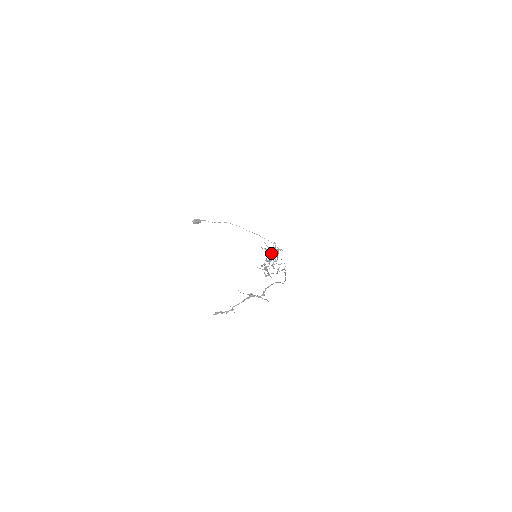
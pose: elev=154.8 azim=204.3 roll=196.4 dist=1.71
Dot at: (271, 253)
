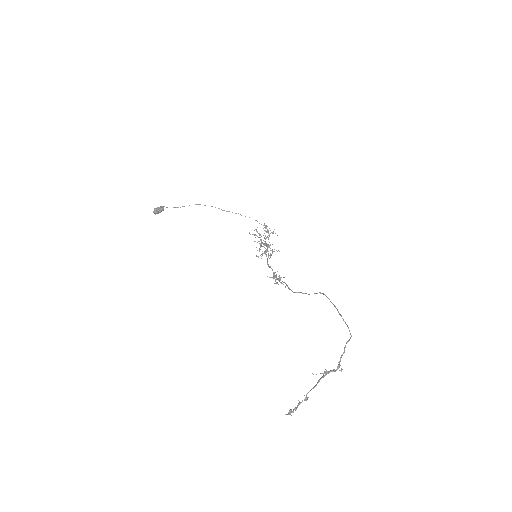
Dot at: occluded
